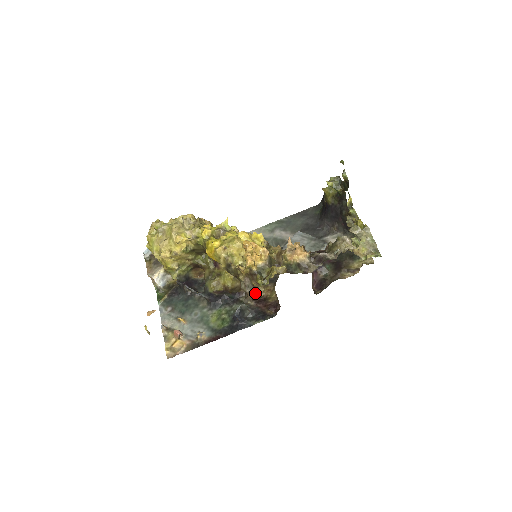
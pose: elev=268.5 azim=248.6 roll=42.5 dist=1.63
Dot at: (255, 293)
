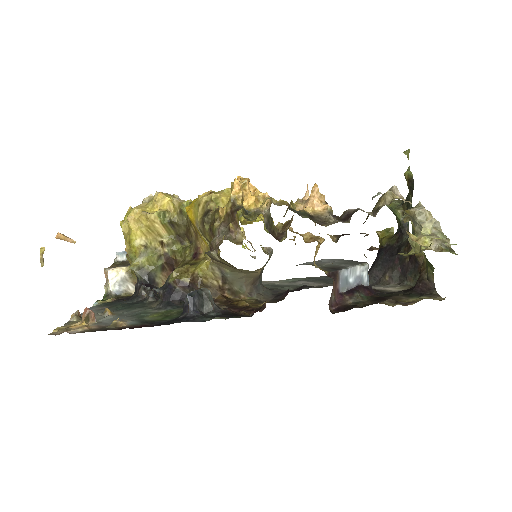
Dot at: (228, 238)
